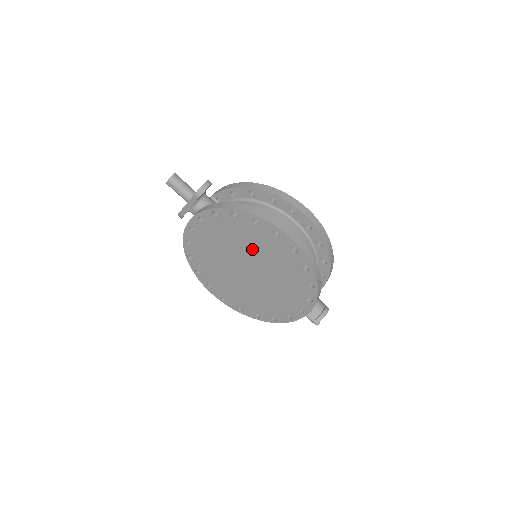
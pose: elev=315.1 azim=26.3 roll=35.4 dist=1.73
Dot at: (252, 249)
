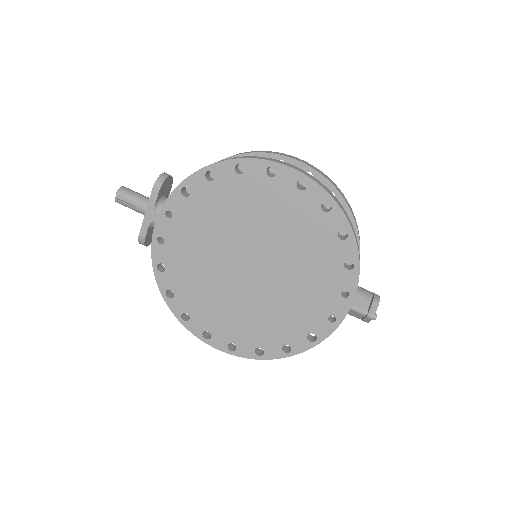
Dot at: (247, 221)
